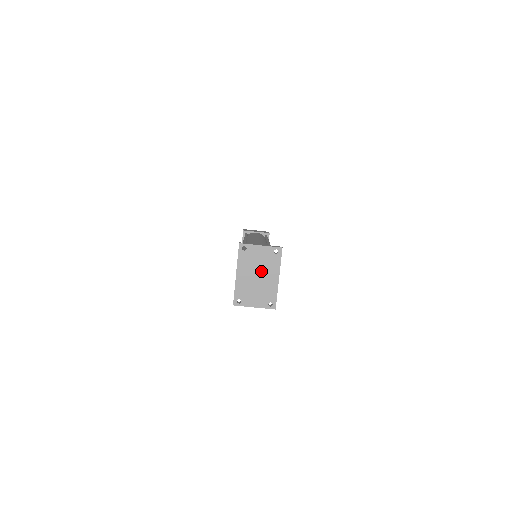
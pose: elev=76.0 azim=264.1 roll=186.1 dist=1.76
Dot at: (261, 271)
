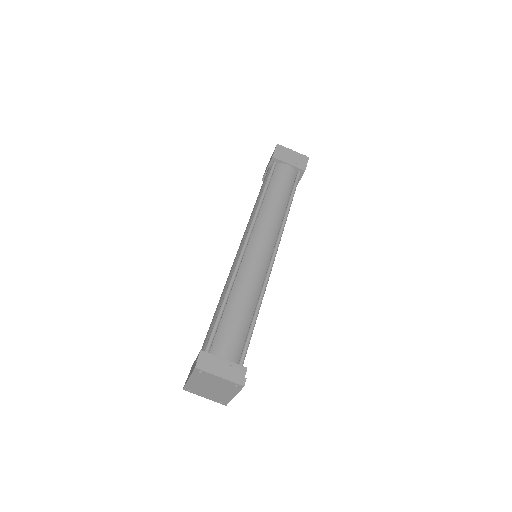
Dot at: (216, 387)
